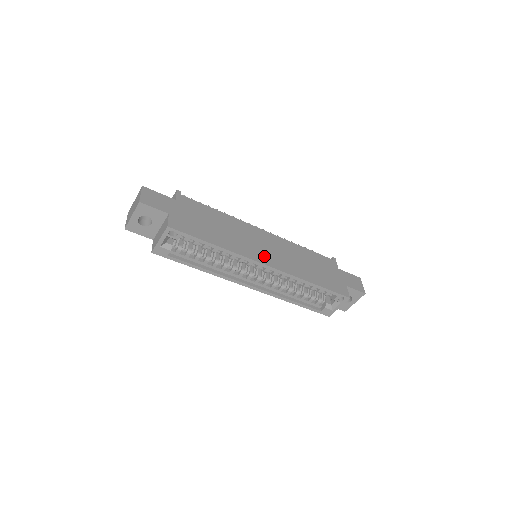
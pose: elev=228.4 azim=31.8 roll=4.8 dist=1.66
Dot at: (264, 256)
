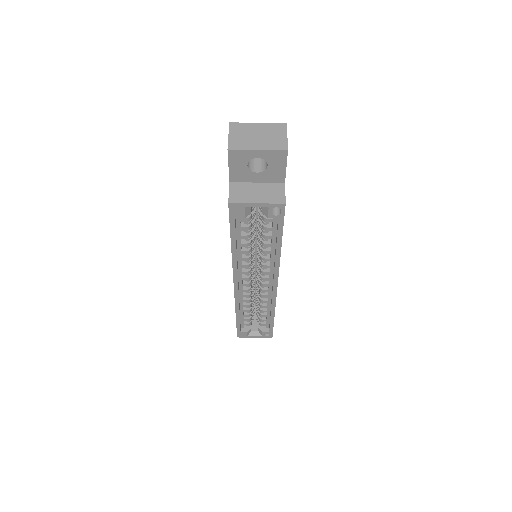
Dot at: occluded
